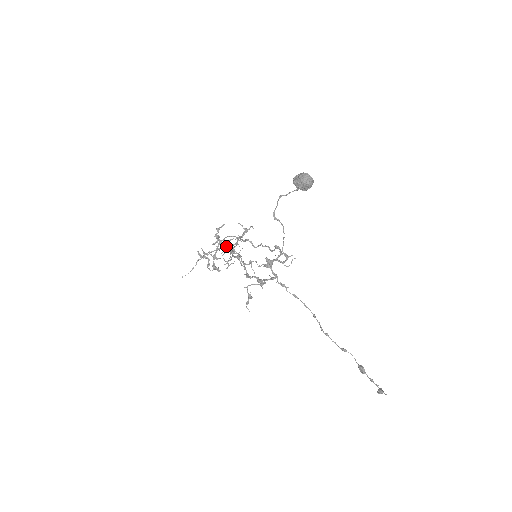
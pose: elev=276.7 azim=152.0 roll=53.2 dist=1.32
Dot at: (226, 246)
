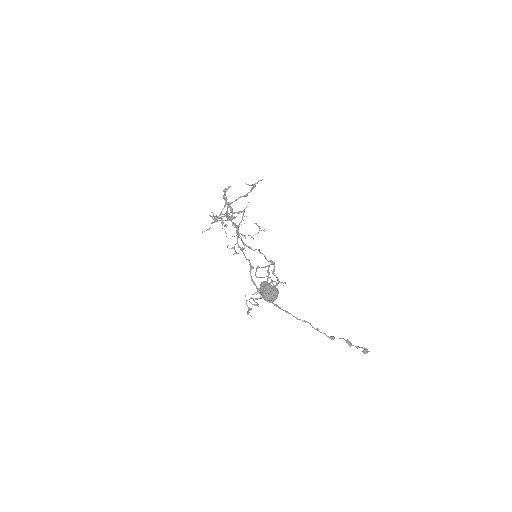
Dot at: (232, 224)
